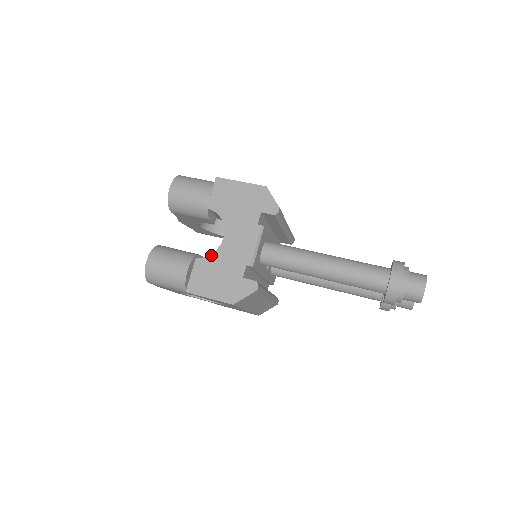
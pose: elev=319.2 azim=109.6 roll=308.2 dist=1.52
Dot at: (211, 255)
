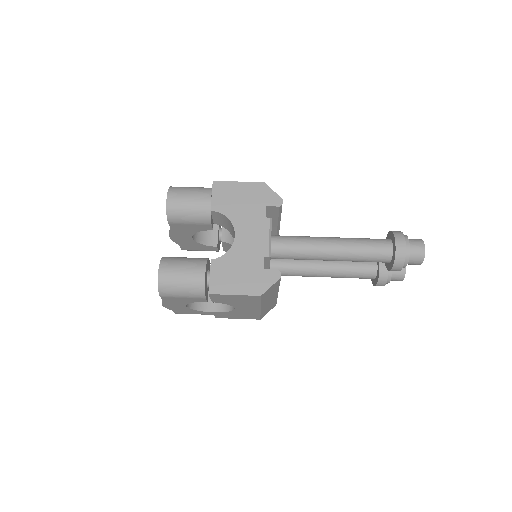
Dot at: (226, 254)
